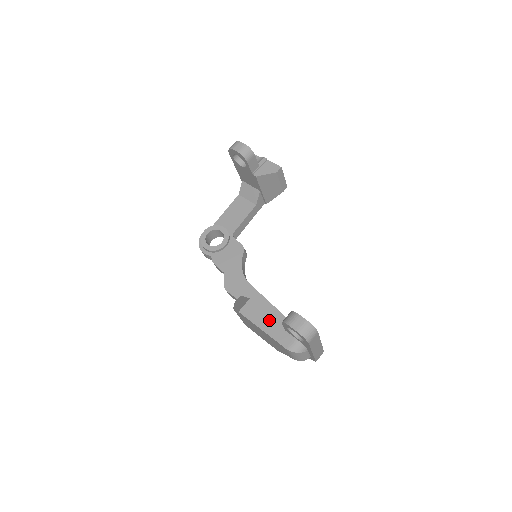
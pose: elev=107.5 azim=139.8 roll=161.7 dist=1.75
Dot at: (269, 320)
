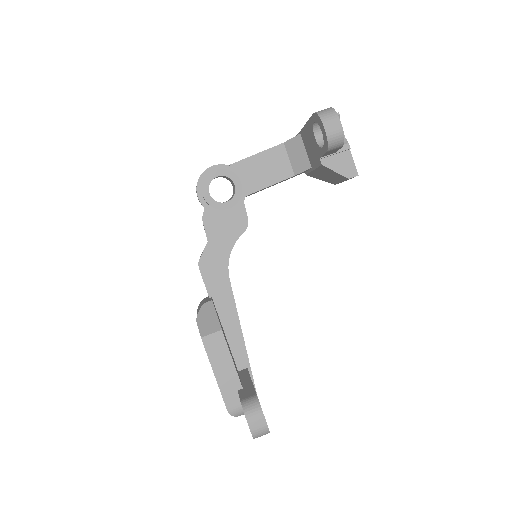
Dot at: (228, 368)
